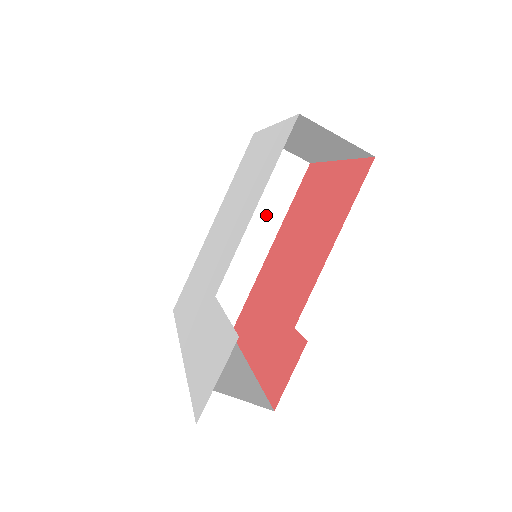
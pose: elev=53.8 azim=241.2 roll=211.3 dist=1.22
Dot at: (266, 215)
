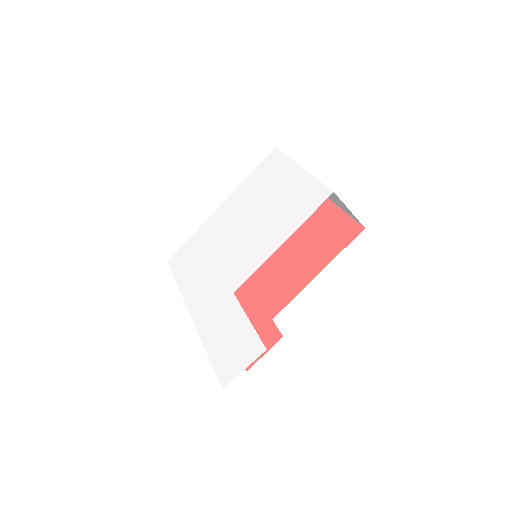
Dot at: occluded
